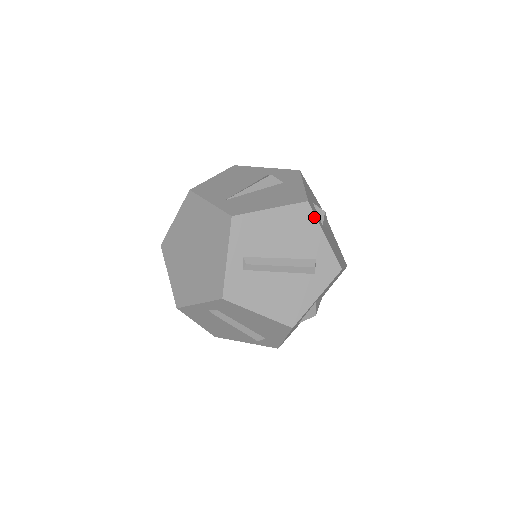
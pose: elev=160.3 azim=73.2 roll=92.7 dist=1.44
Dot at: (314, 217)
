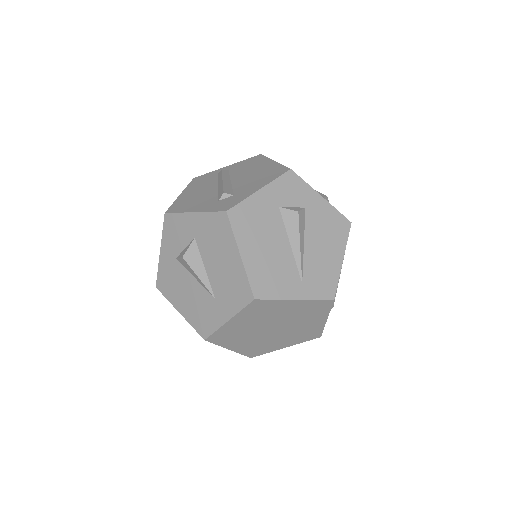
Dot at: occluded
